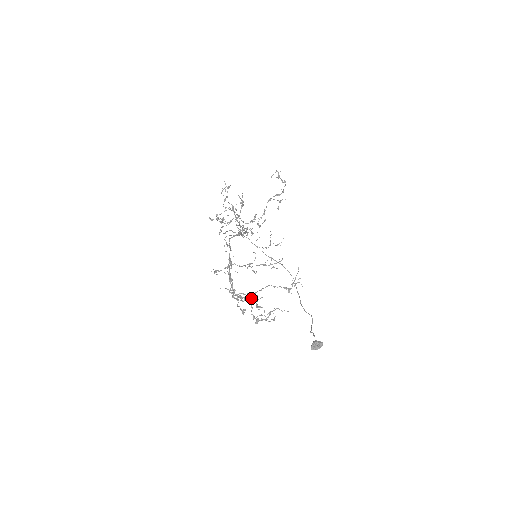
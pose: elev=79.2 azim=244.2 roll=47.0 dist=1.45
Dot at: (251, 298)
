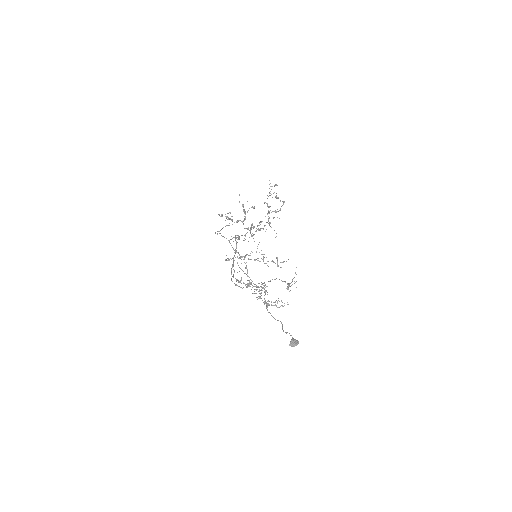
Dot at: occluded
